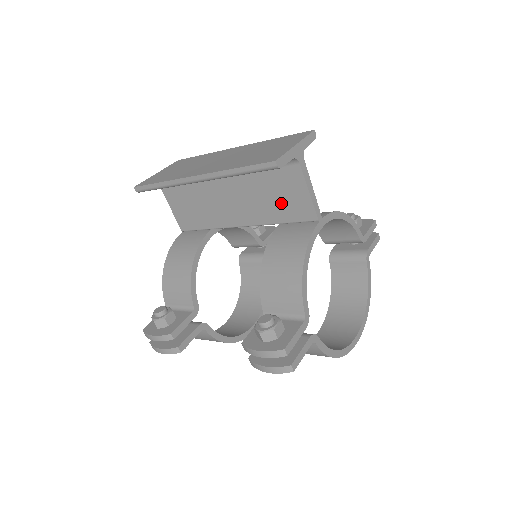
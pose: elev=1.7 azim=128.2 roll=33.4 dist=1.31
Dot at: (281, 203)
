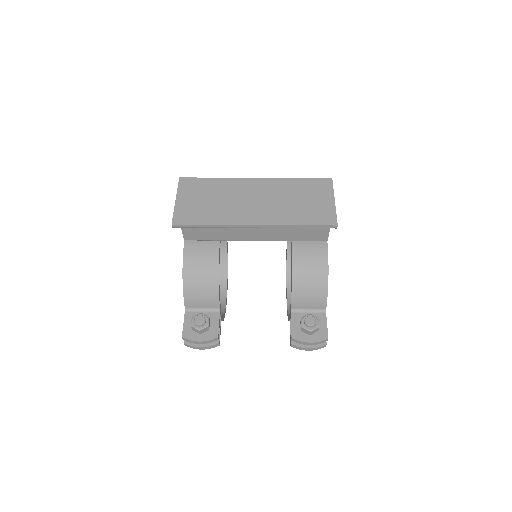
Dot at: (303, 231)
